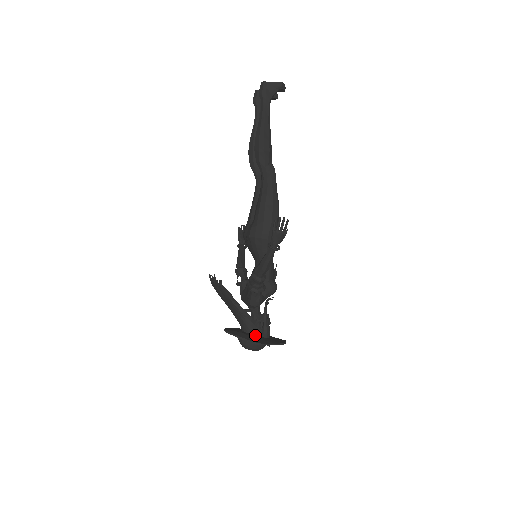
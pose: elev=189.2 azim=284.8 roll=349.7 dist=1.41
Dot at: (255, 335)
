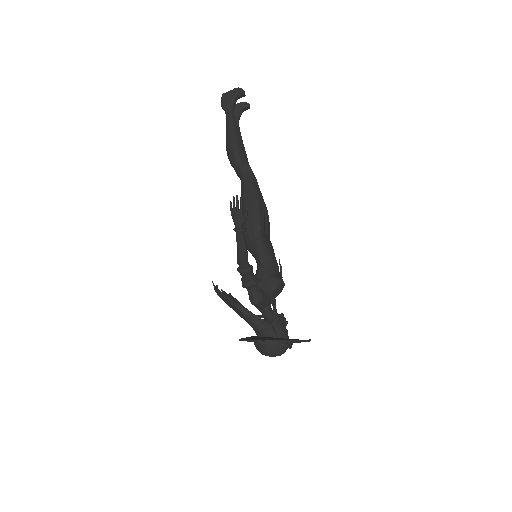
Dot at: (267, 337)
